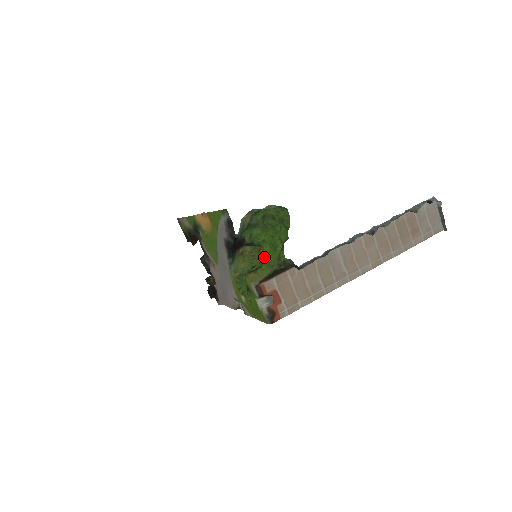
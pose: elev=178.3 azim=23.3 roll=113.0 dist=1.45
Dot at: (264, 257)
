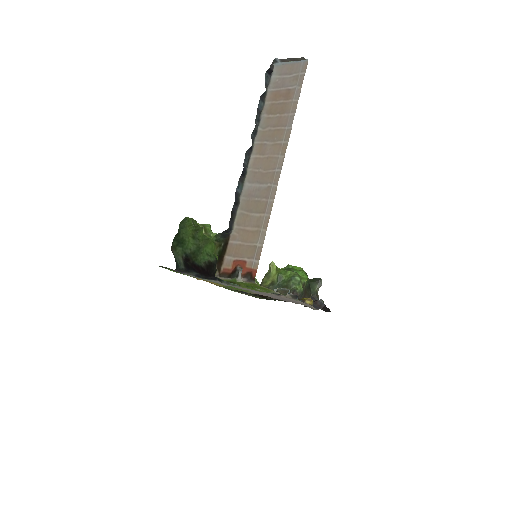
Dot at: occluded
